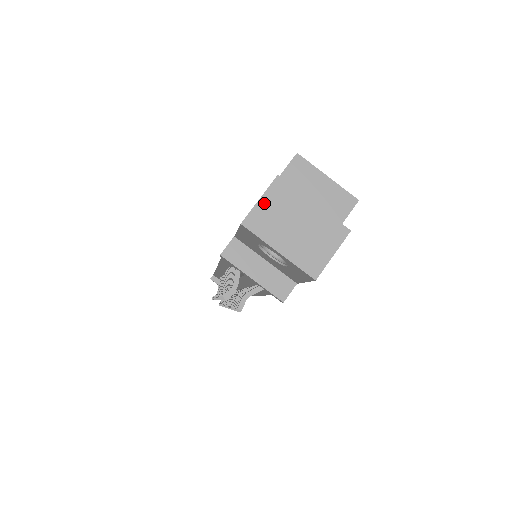
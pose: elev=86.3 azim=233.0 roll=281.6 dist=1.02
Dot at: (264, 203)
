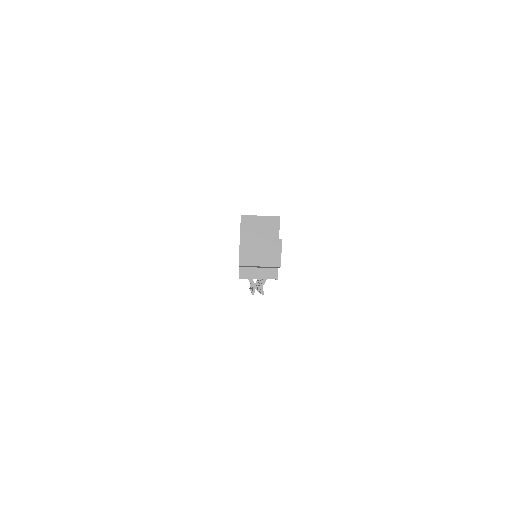
Dot at: (242, 252)
